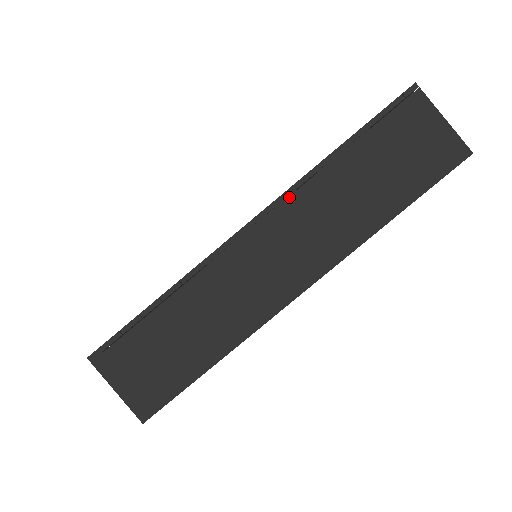
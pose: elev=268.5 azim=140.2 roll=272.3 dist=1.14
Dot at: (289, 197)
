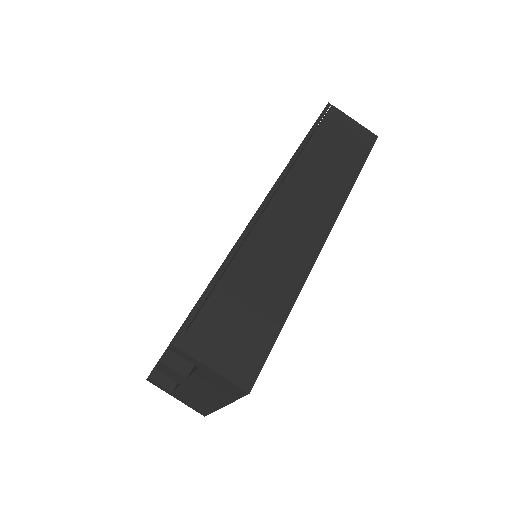
Dot at: (288, 174)
